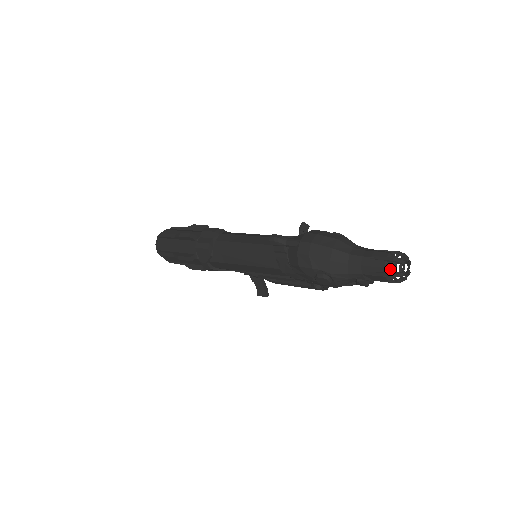
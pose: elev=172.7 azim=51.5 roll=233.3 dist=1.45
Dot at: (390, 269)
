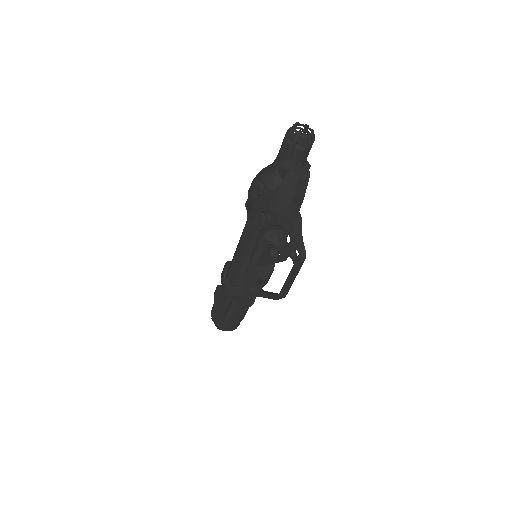
Dot at: occluded
